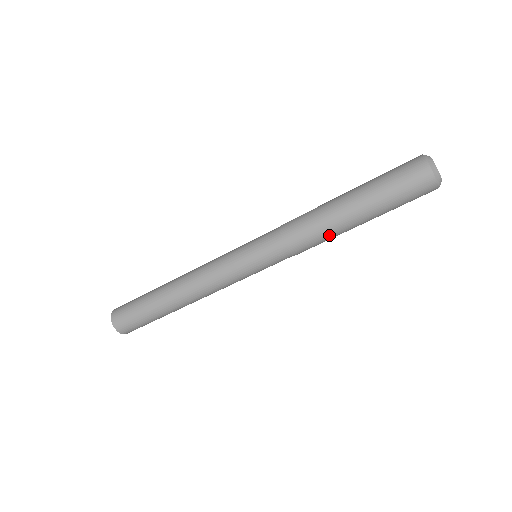
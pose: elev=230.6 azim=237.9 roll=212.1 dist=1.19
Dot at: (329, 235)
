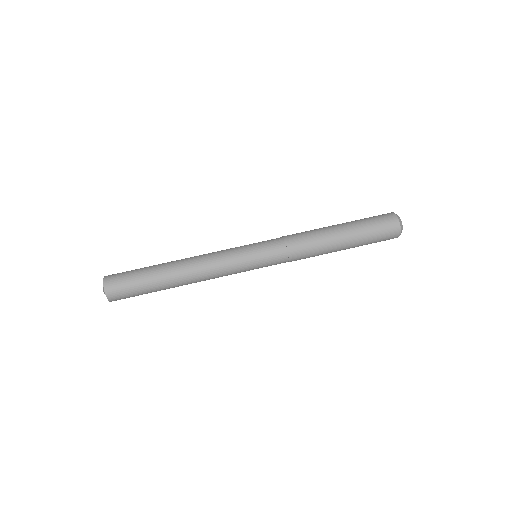
Dot at: (315, 231)
